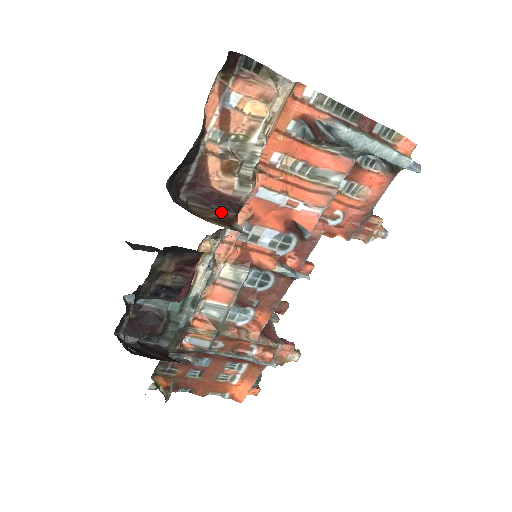
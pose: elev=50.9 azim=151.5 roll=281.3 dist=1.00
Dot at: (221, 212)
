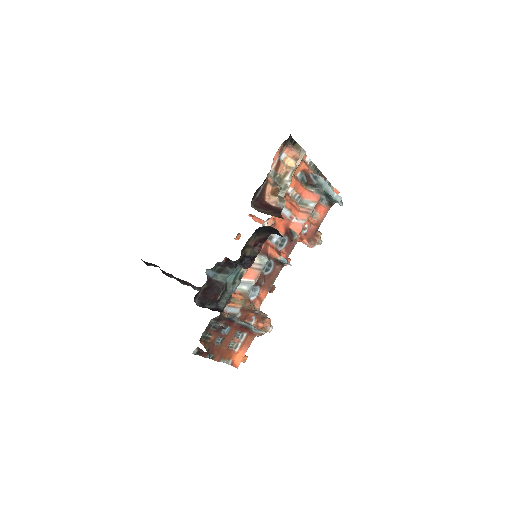
Dot at: (275, 214)
